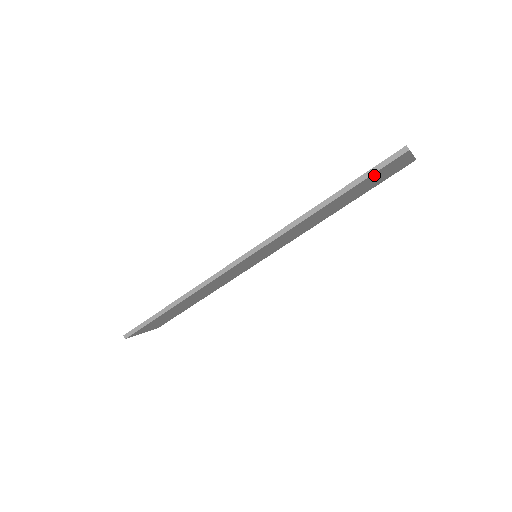
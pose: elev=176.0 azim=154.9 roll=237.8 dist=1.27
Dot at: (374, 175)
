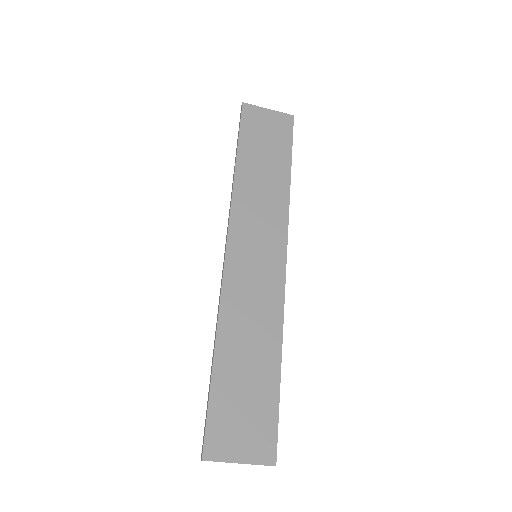
Dot at: (247, 129)
